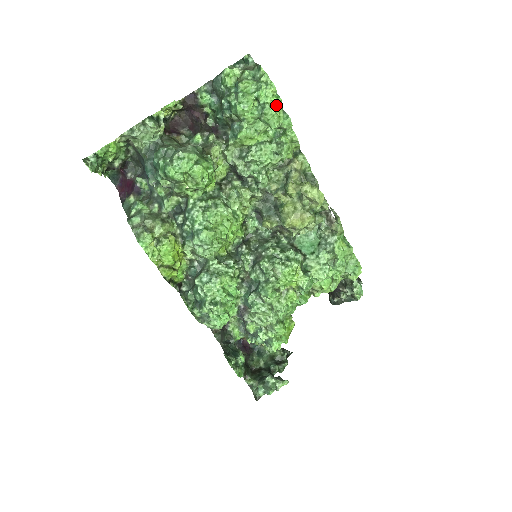
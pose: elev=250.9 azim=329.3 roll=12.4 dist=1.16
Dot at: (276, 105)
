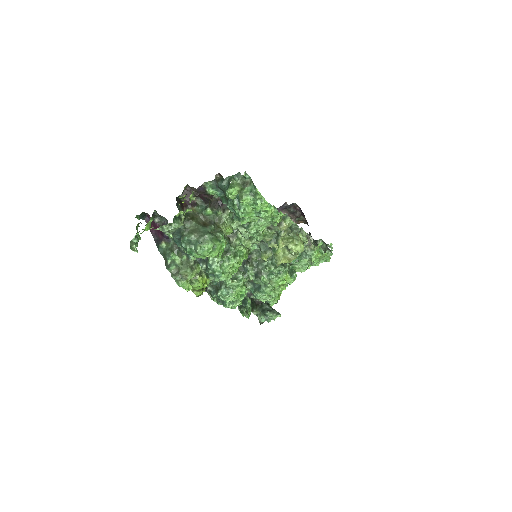
Dot at: (269, 207)
